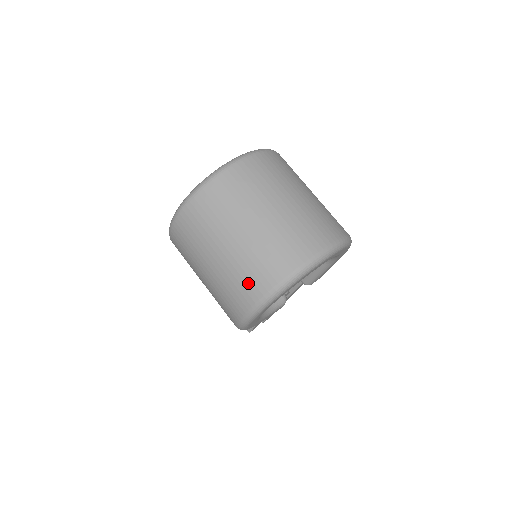
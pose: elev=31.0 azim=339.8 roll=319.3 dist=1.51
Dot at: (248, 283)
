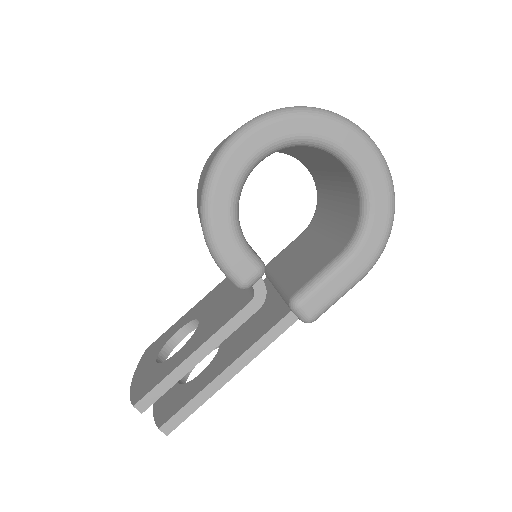
Dot at: occluded
